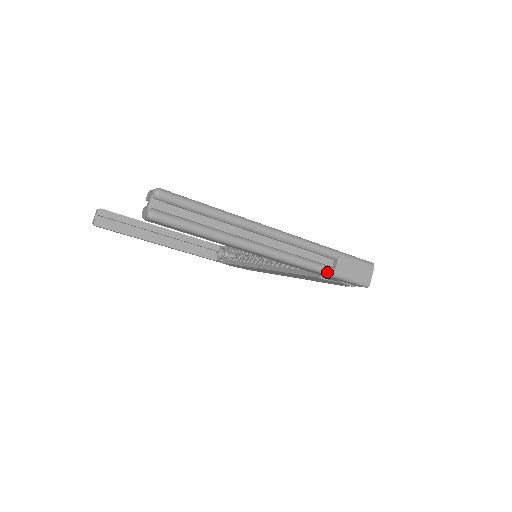
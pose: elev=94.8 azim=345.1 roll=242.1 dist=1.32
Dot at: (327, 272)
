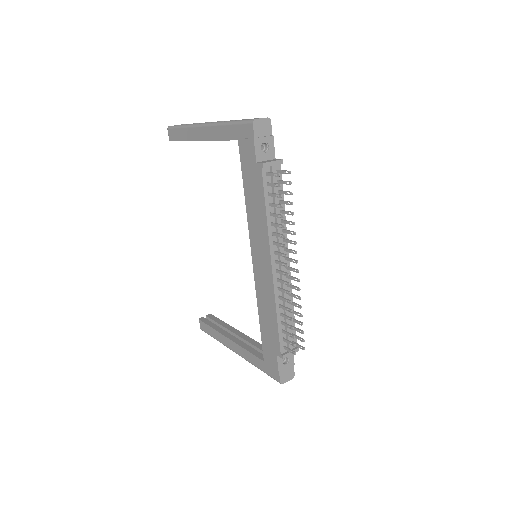
Dot at: (229, 122)
